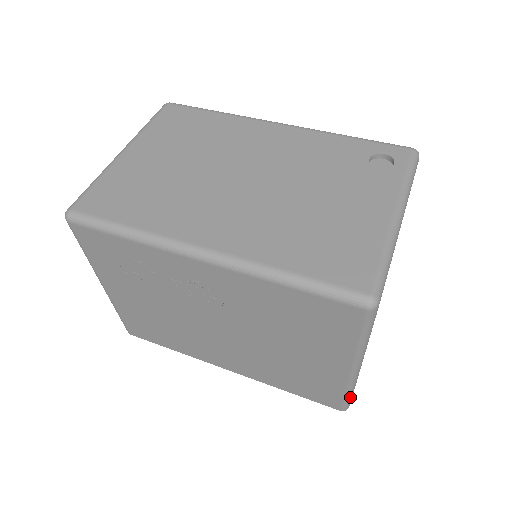
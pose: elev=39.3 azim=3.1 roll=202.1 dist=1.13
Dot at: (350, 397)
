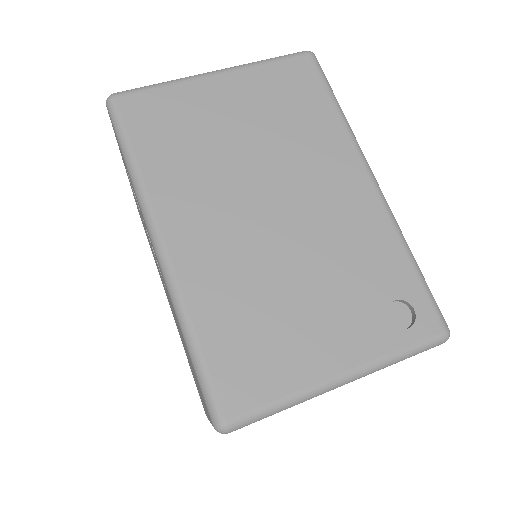
Dot at: occluded
